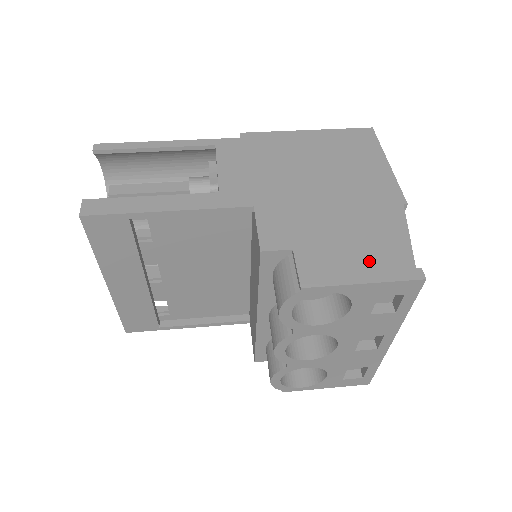
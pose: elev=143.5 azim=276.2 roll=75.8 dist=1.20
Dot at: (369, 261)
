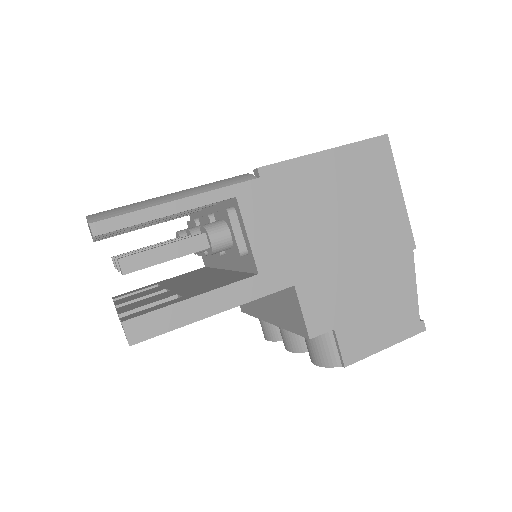
Dot at: (389, 324)
